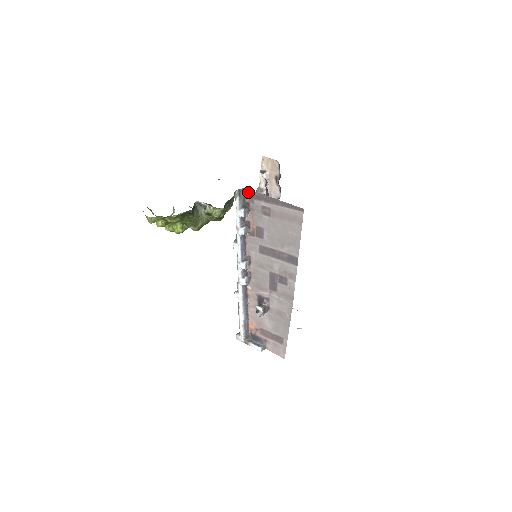
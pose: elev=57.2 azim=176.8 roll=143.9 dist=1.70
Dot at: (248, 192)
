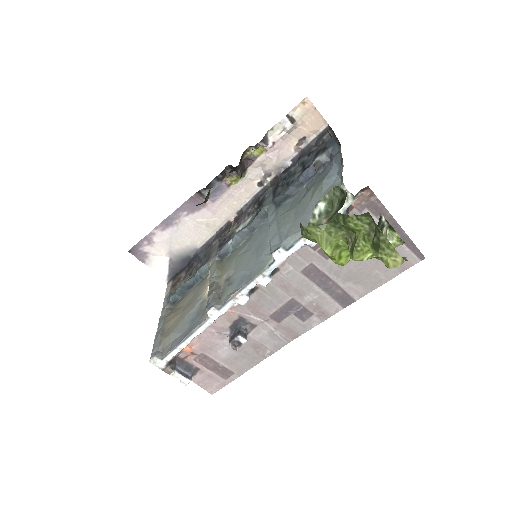
Dot at: (367, 194)
